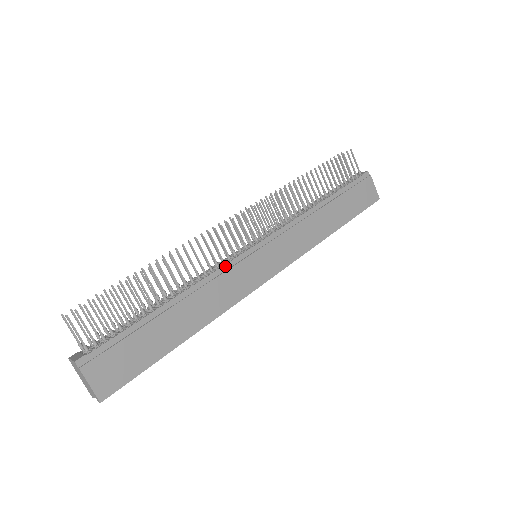
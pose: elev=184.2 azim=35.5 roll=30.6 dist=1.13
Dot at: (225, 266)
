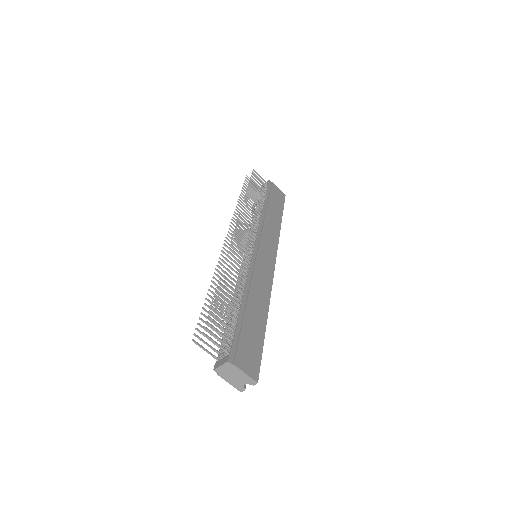
Dot at: (251, 266)
